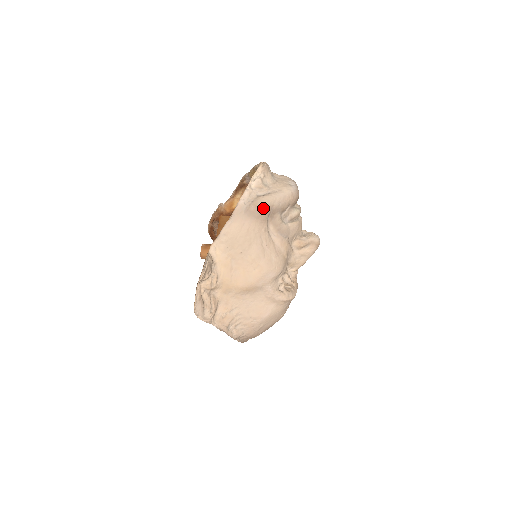
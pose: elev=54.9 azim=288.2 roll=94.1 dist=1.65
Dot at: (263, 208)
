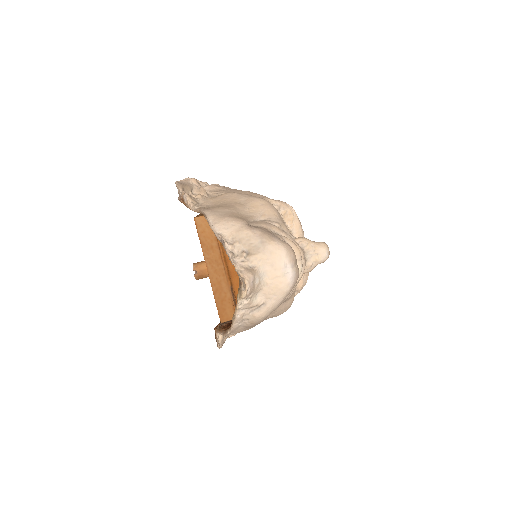
Dot at: (262, 321)
